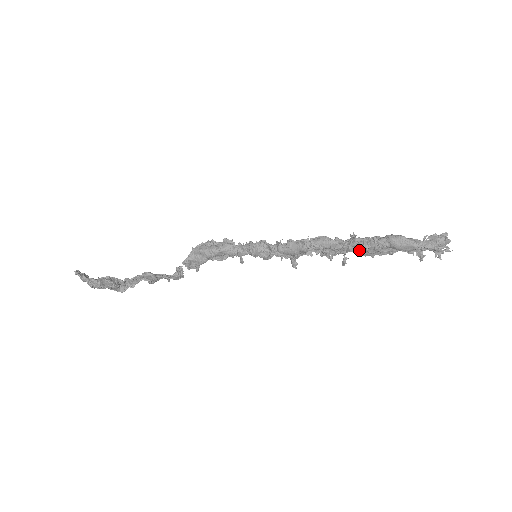
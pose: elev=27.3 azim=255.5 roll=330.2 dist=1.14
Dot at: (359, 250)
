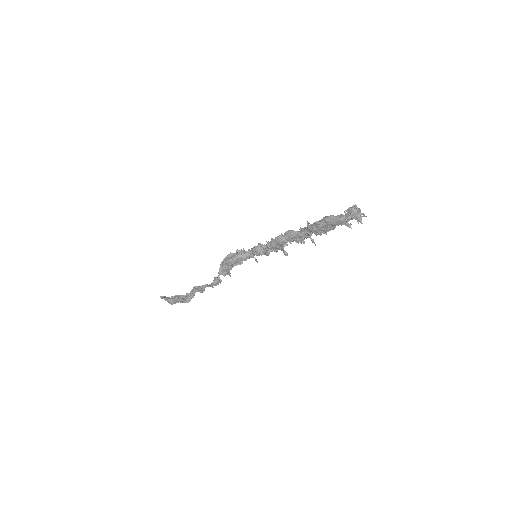
Dot at: occluded
